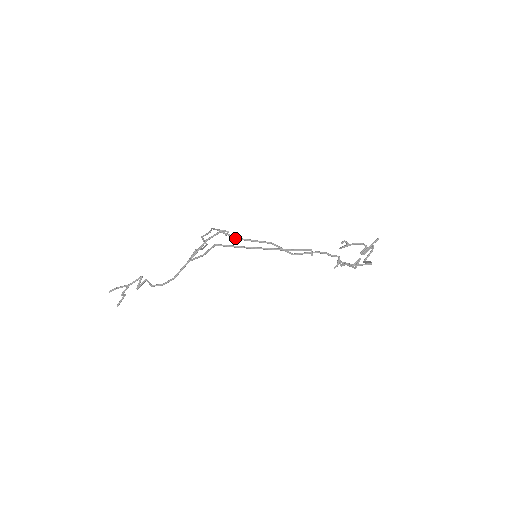
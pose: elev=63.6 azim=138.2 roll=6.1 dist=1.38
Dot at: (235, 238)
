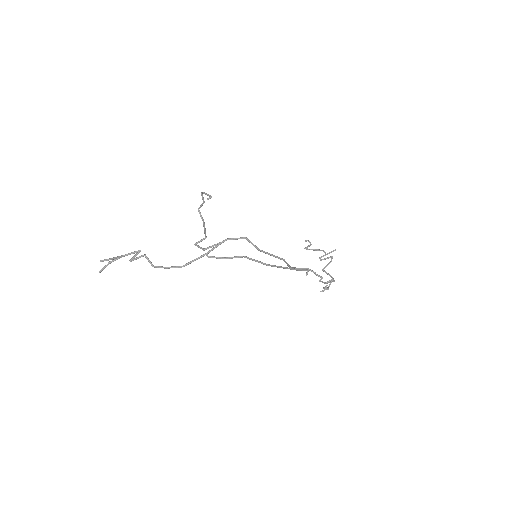
Dot at: (258, 249)
